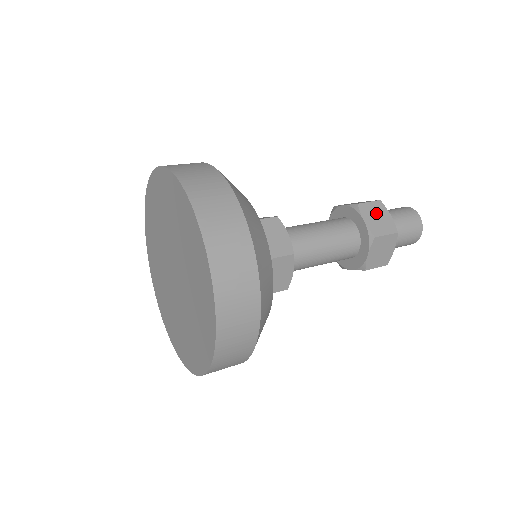
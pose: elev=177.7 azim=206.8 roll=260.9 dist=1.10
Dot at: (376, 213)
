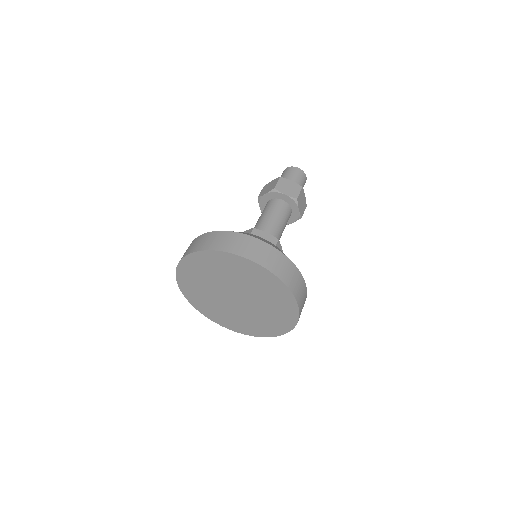
Dot at: (285, 186)
